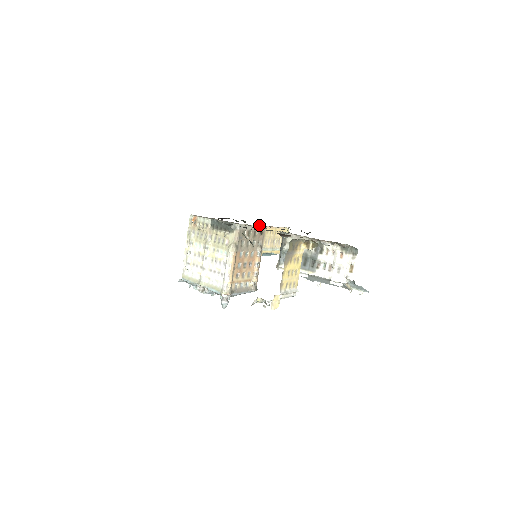
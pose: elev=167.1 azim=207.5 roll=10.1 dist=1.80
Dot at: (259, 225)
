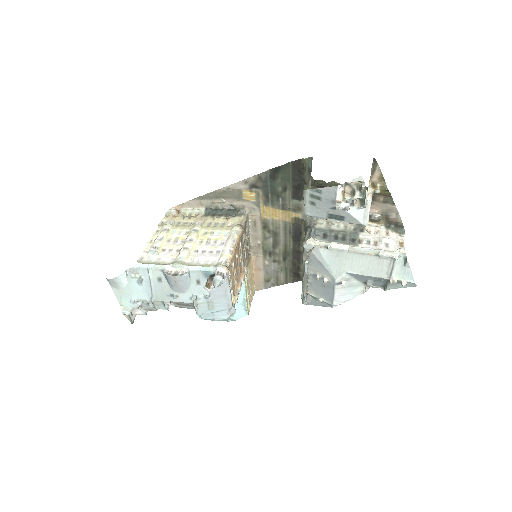
Dot at: (251, 244)
